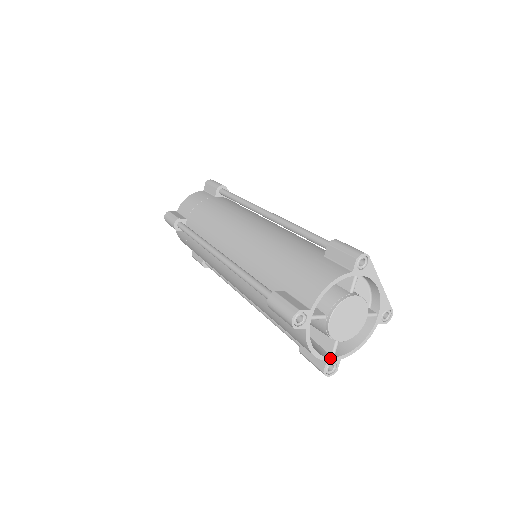
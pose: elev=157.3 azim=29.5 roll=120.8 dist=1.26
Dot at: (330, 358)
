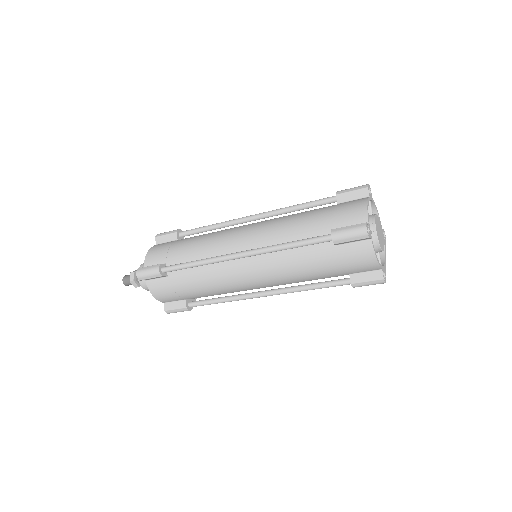
Dot at: (369, 226)
